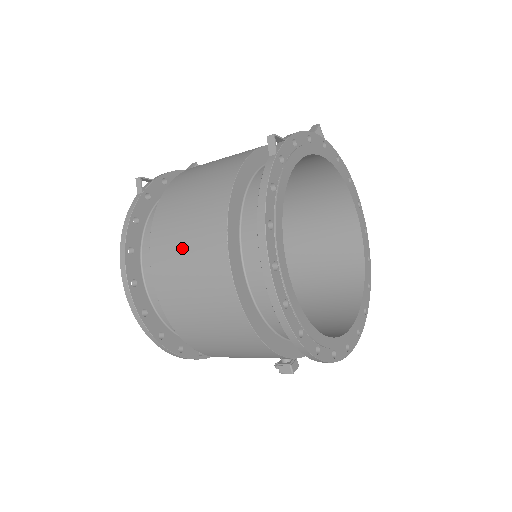
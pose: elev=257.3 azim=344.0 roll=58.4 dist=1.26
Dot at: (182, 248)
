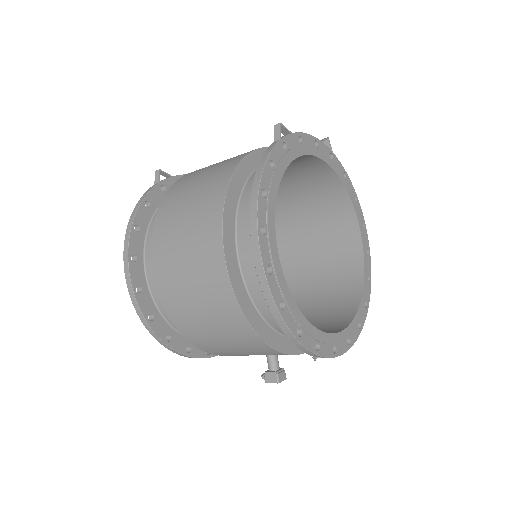
Dot at: (182, 220)
